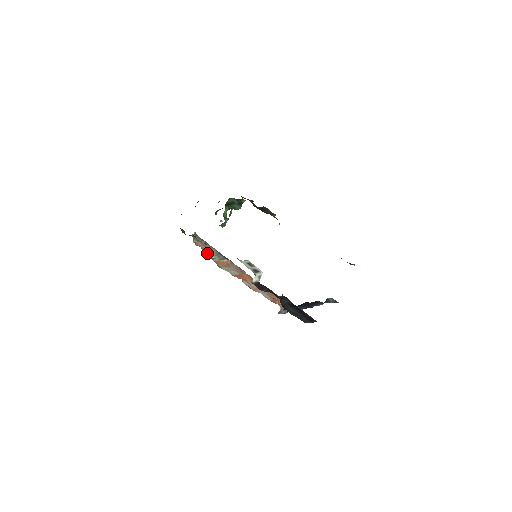
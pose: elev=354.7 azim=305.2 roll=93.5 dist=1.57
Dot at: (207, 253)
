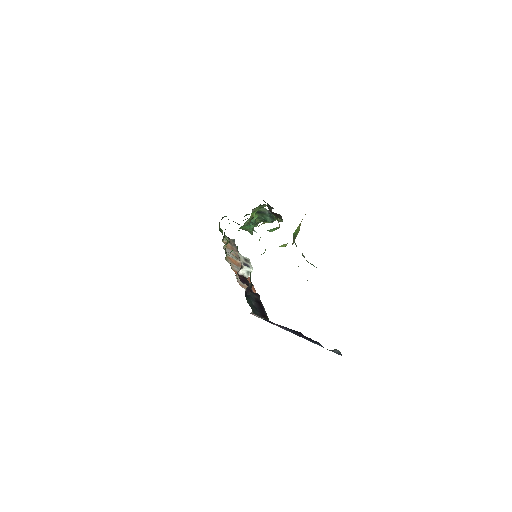
Dot at: (227, 250)
